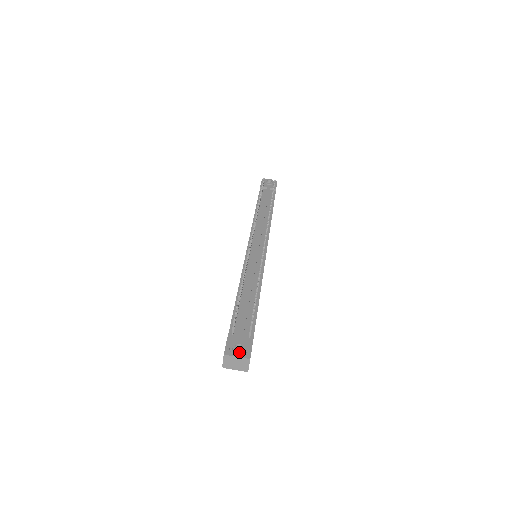
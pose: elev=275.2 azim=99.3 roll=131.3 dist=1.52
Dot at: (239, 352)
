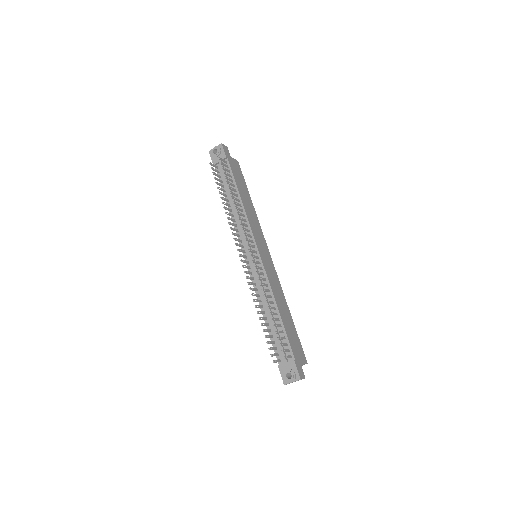
Dot at: (291, 380)
